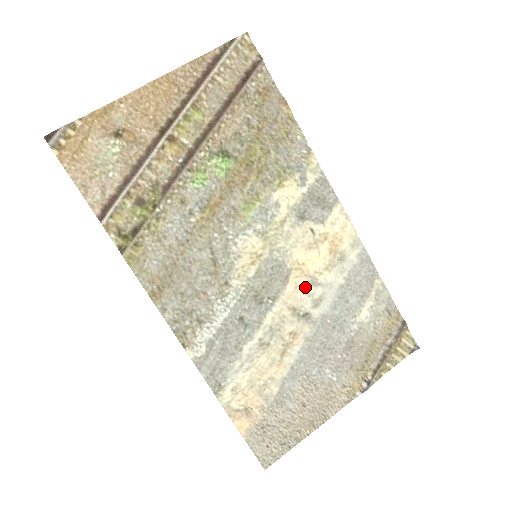
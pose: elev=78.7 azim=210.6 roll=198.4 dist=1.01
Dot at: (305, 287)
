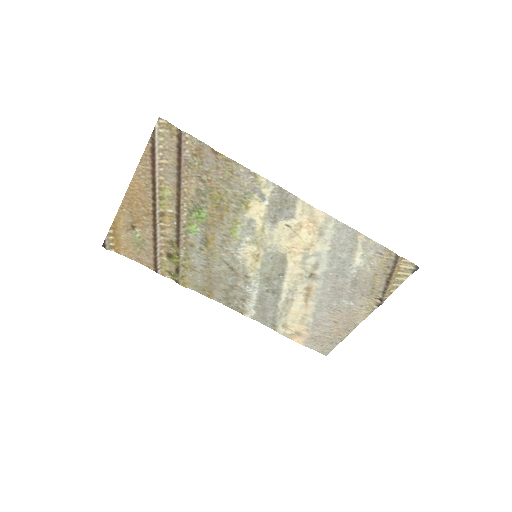
Dot at: (301, 261)
